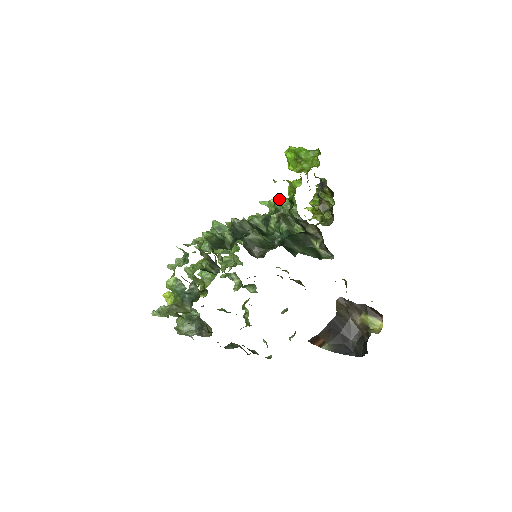
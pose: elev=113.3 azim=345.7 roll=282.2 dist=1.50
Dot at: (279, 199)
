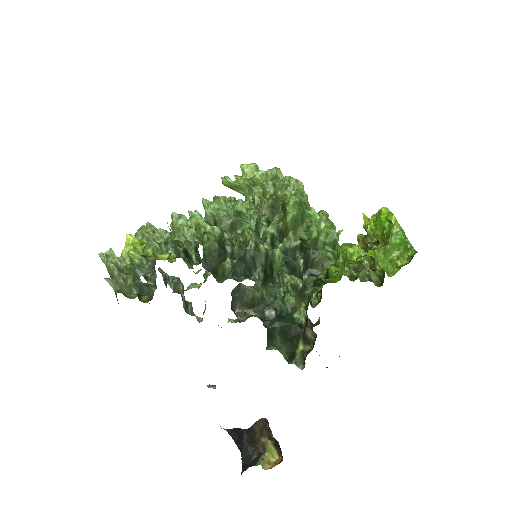
Dot at: (329, 234)
